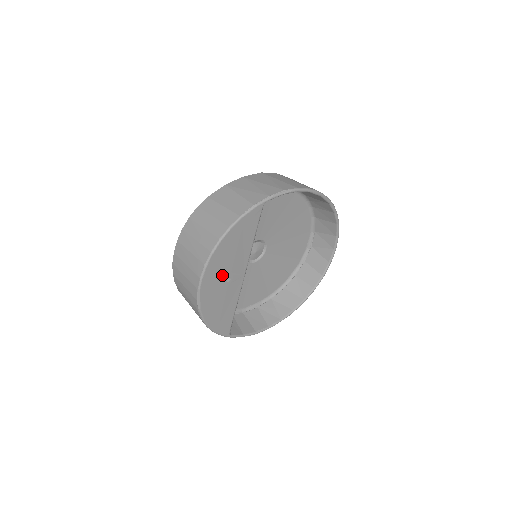
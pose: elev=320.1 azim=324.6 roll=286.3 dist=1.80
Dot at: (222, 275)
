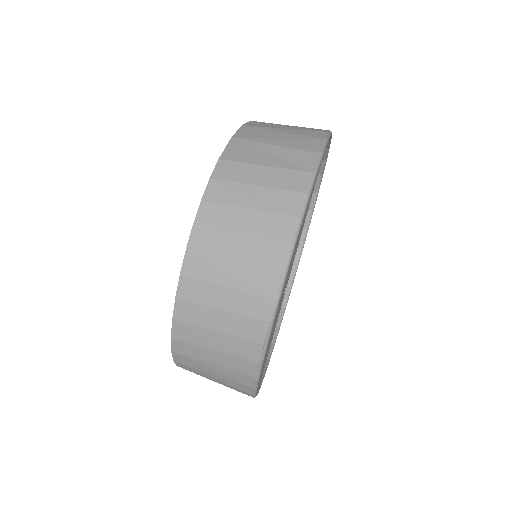
Dot at: (285, 286)
